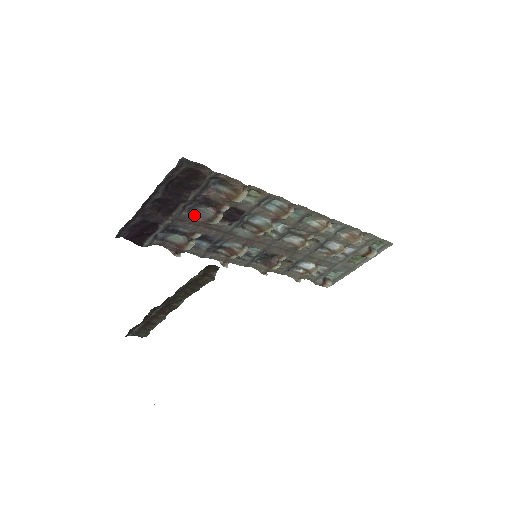
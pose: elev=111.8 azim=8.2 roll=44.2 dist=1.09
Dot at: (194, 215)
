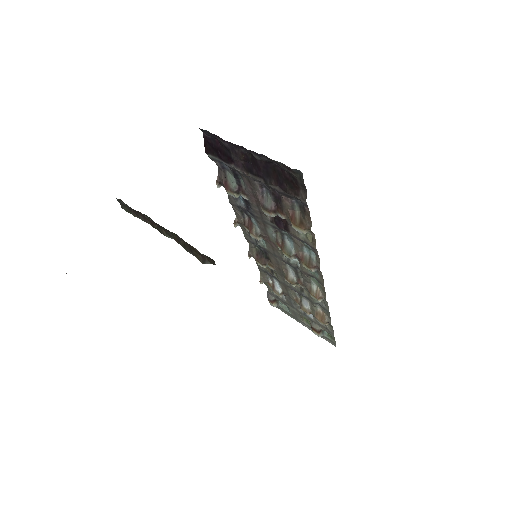
Dot at: (260, 191)
